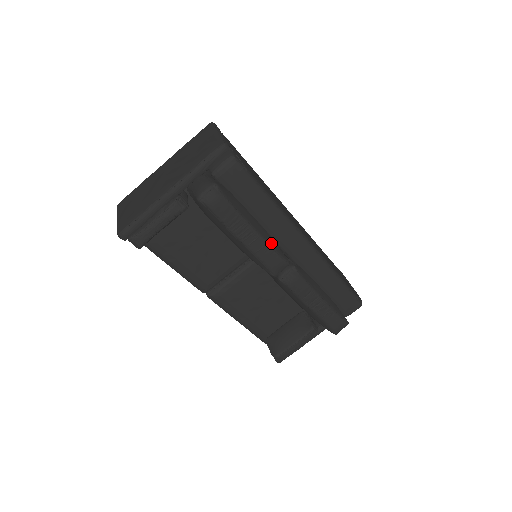
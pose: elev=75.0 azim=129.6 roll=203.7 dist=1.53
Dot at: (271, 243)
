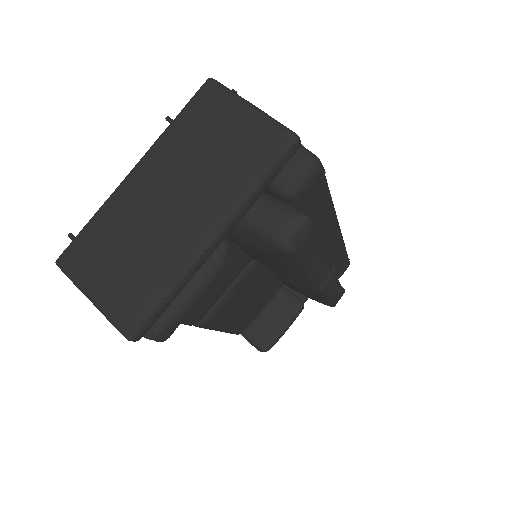
Dot at: occluded
